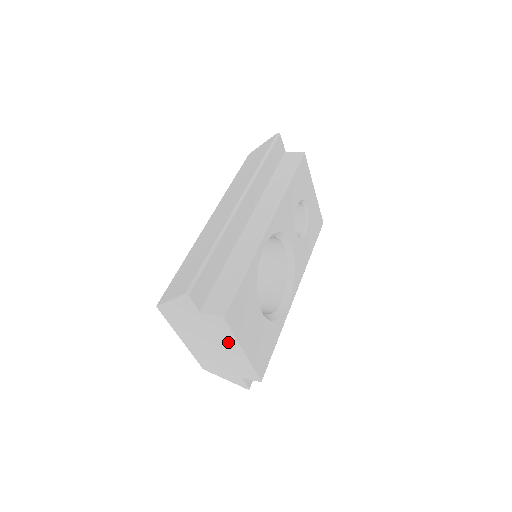
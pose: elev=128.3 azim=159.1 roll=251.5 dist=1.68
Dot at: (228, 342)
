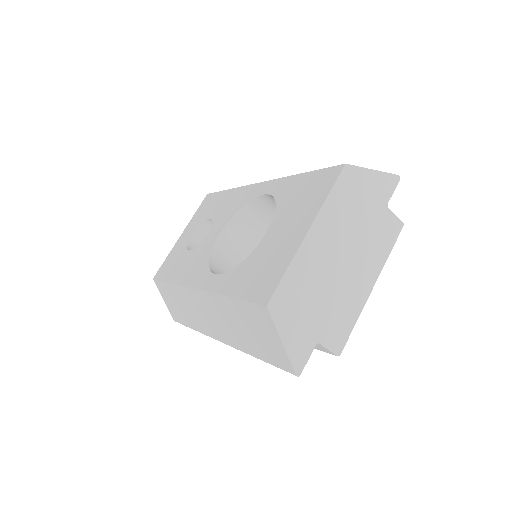
Dot at: (371, 262)
